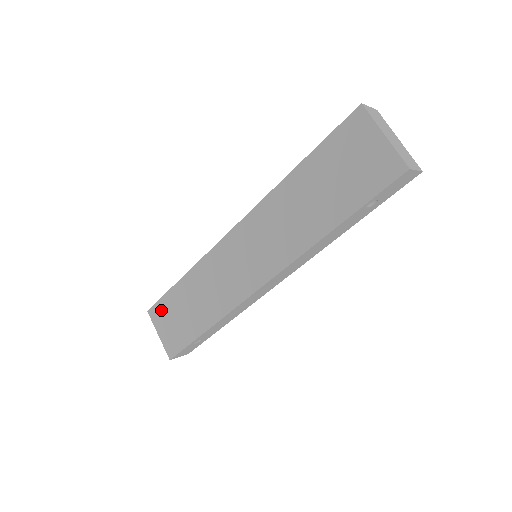
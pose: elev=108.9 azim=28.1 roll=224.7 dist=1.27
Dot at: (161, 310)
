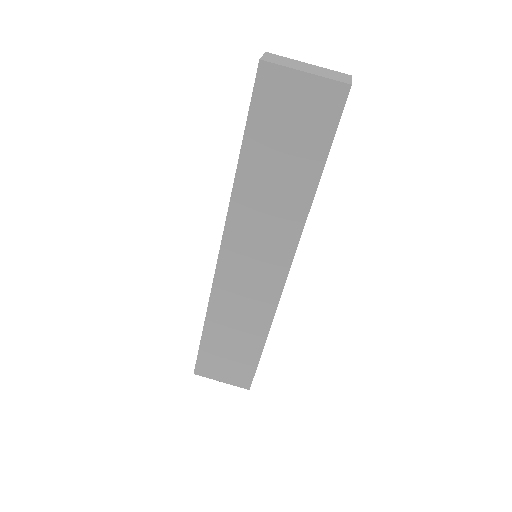
Dot at: (206, 363)
